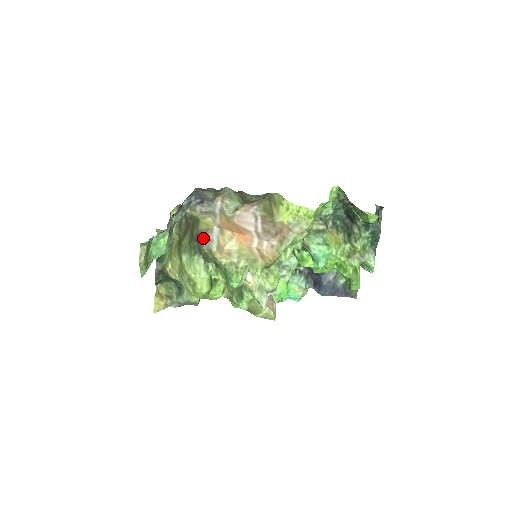
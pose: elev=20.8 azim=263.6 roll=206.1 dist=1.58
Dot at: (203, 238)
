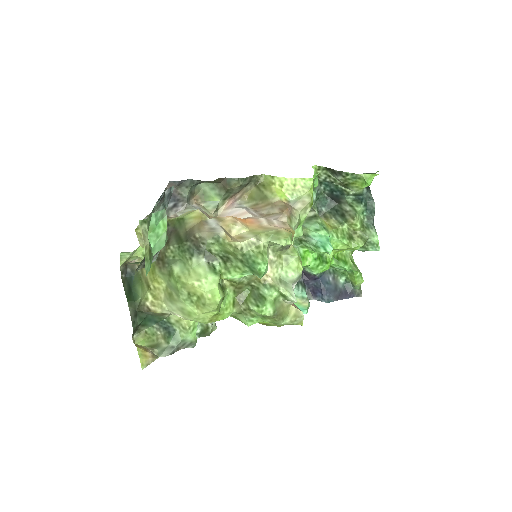
Dot at: (200, 230)
